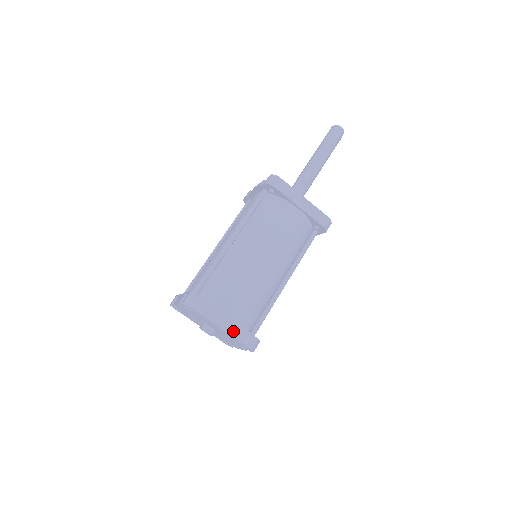
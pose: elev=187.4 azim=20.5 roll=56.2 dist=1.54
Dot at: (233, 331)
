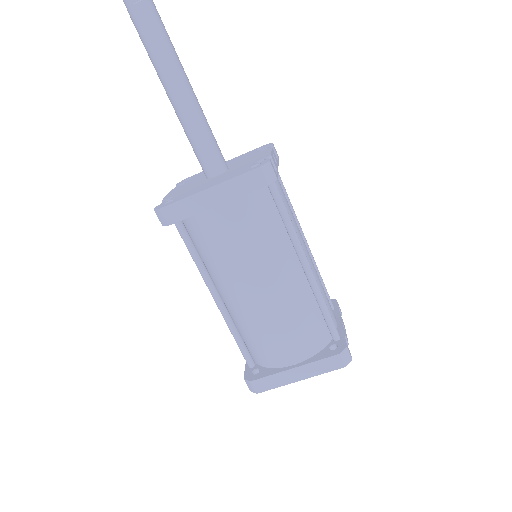
Dot at: (312, 372)
